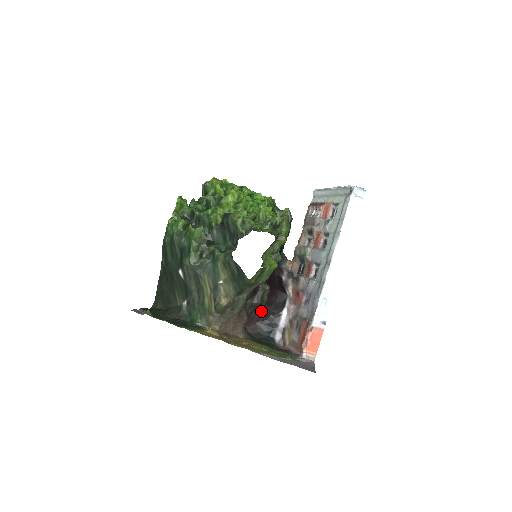
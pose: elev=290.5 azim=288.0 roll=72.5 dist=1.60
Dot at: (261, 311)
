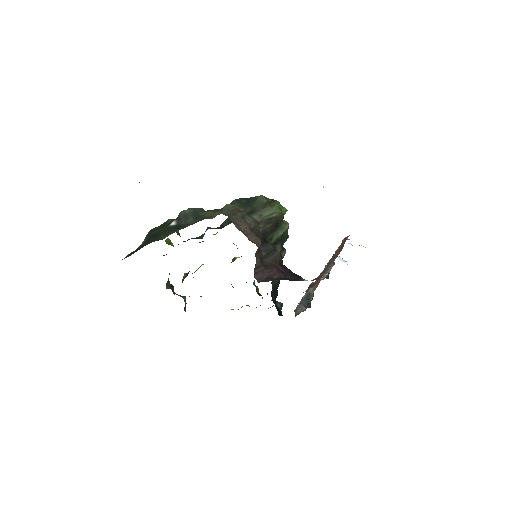
Dot at: (275, 266)
